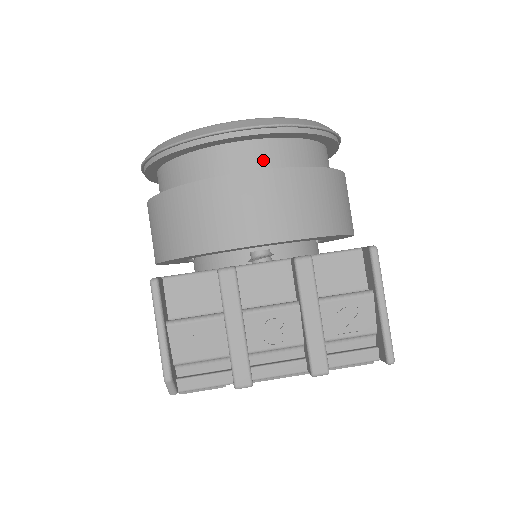
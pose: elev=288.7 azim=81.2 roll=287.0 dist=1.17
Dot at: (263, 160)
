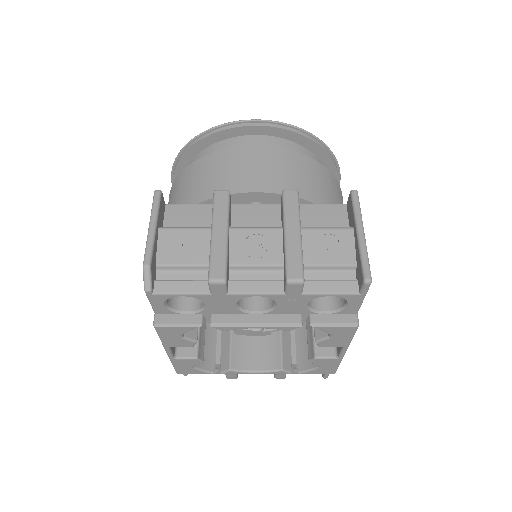
Dot at: occluded
